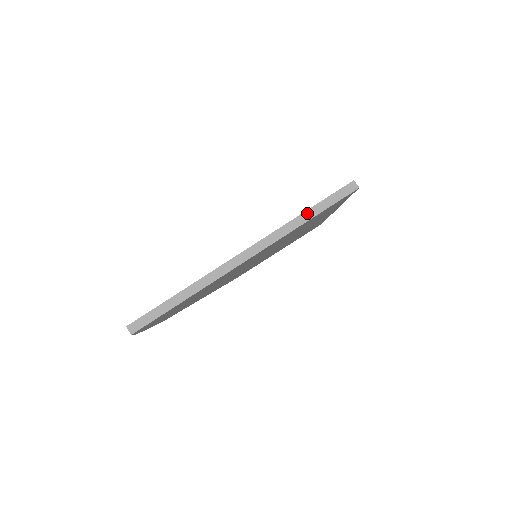
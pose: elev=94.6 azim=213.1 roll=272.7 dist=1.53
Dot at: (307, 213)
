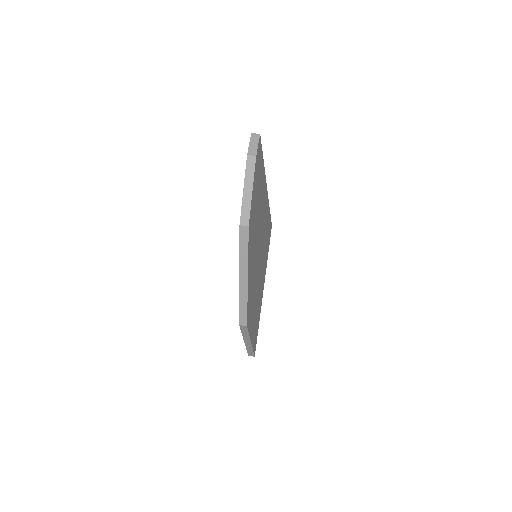
Dot at: occluded
